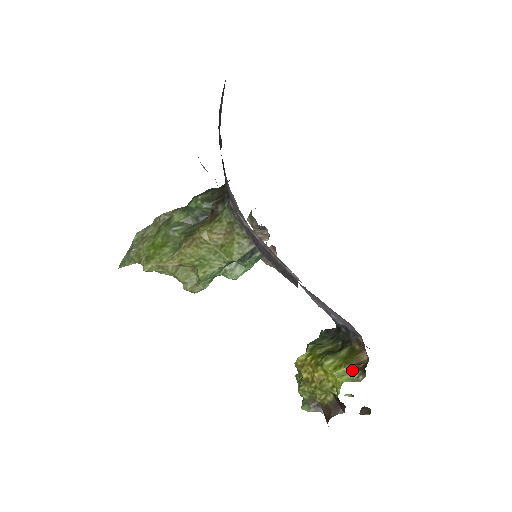
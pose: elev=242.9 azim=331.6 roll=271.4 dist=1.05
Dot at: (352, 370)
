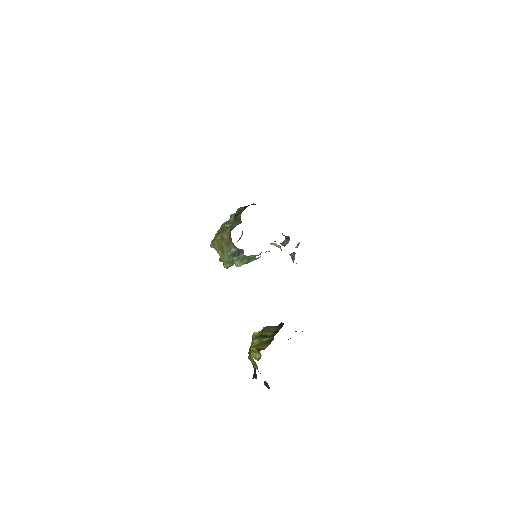
Dot at: (258, 351)
